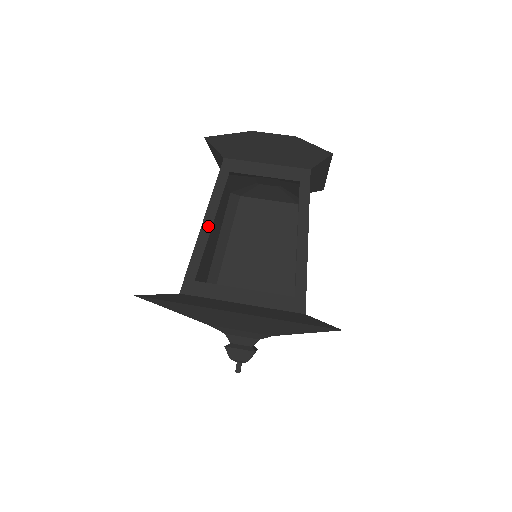
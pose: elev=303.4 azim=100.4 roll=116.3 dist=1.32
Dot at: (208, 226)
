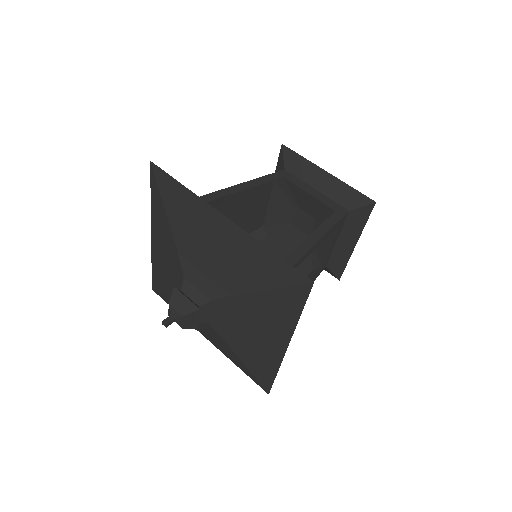
Dot at: (241, 188)
